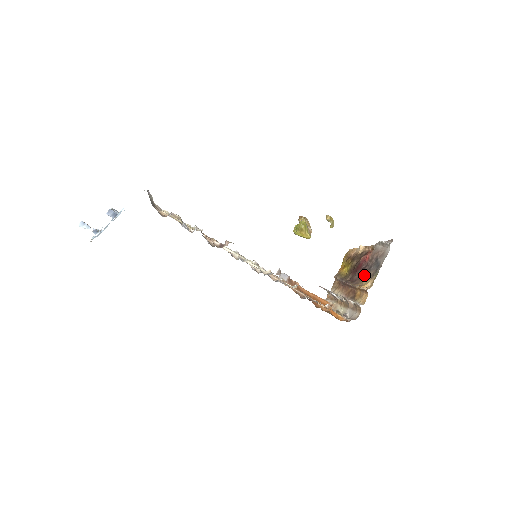
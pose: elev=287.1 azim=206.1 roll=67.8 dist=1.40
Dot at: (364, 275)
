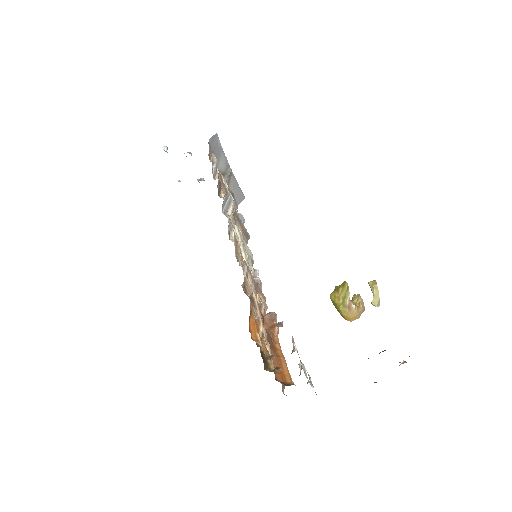
Dot at: occluded
